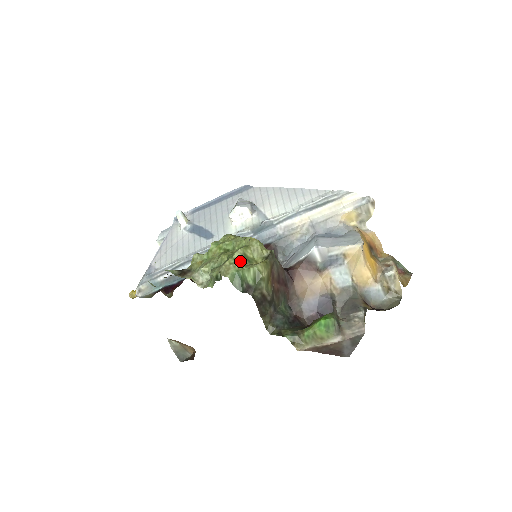
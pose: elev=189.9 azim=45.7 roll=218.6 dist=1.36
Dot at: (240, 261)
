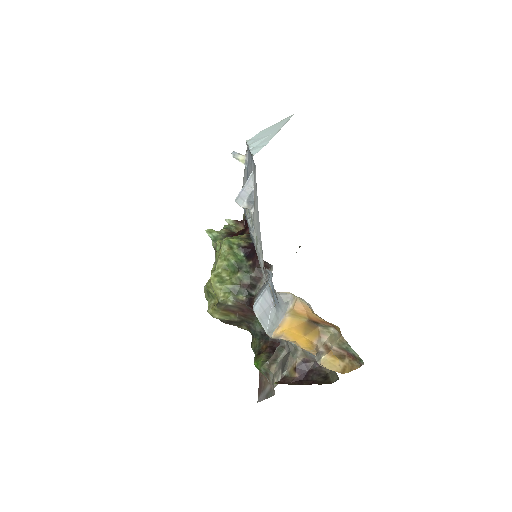
Dot at: (208, 294)
